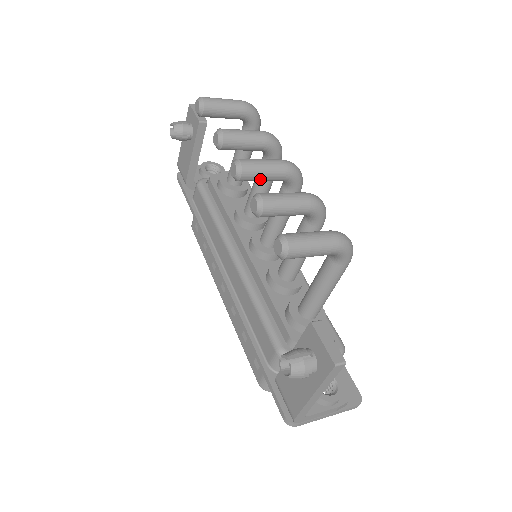
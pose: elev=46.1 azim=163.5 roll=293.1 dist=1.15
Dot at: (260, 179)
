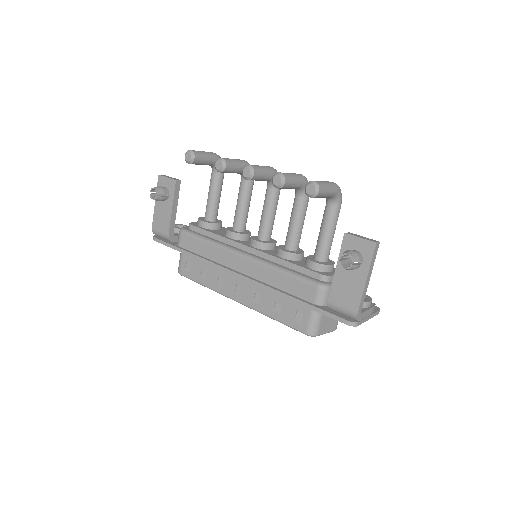
Dot at: (262, 177)
